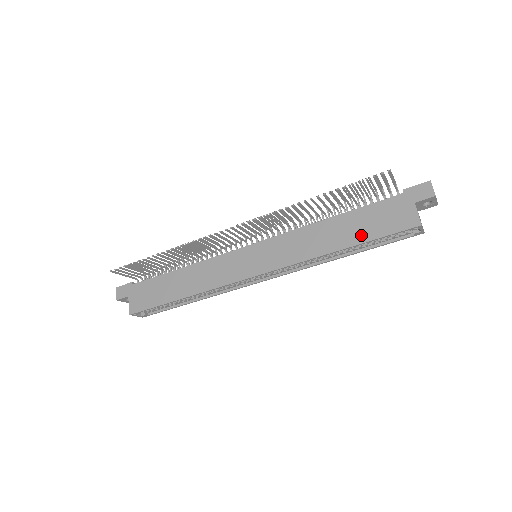
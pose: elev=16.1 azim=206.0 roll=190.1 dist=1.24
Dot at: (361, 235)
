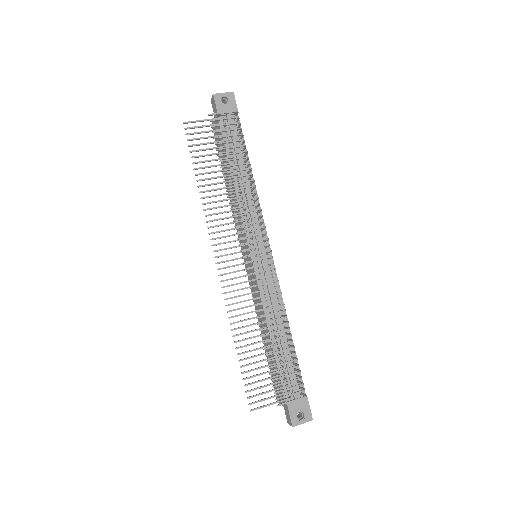
Dot at: (268, 357)
